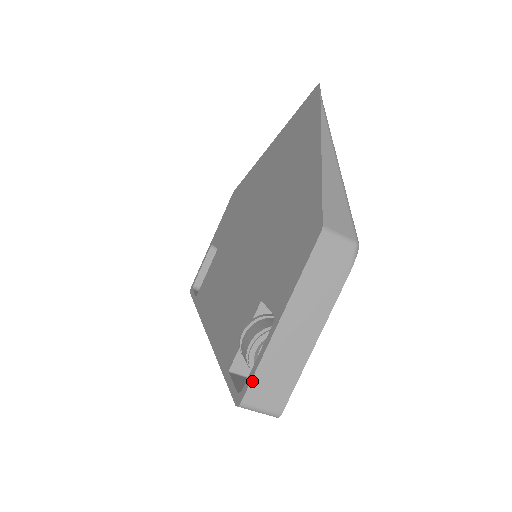
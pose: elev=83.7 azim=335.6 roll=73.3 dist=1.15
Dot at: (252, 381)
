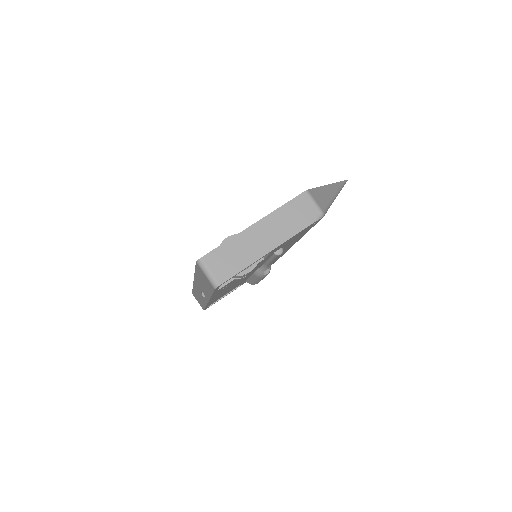
Dot at: (216, 249)
